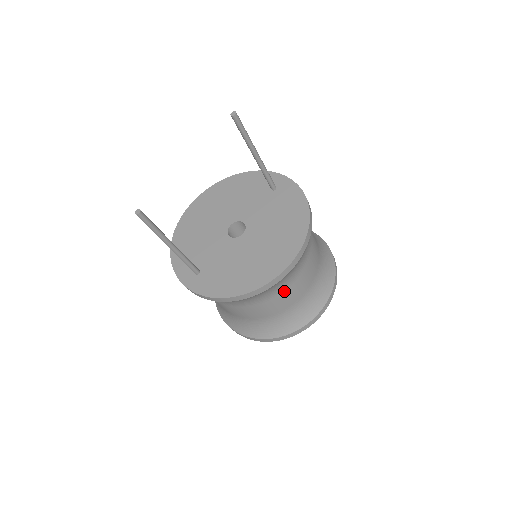
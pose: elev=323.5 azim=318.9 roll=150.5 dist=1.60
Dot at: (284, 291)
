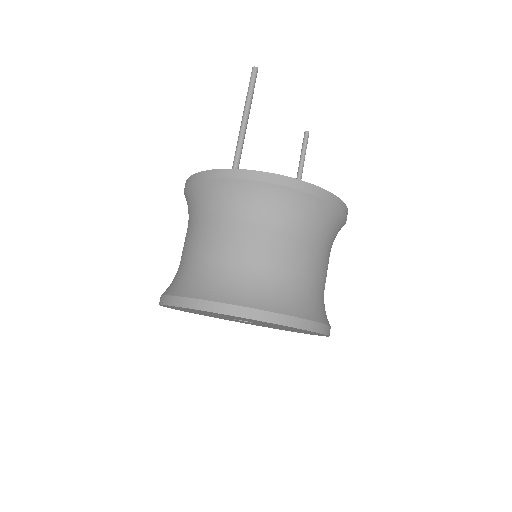
Dot at: (316, 244)
